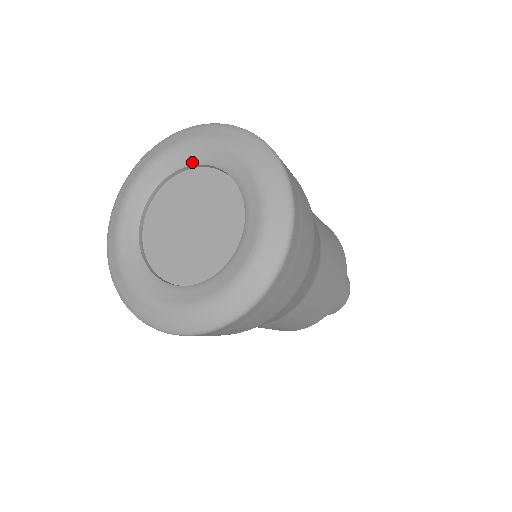
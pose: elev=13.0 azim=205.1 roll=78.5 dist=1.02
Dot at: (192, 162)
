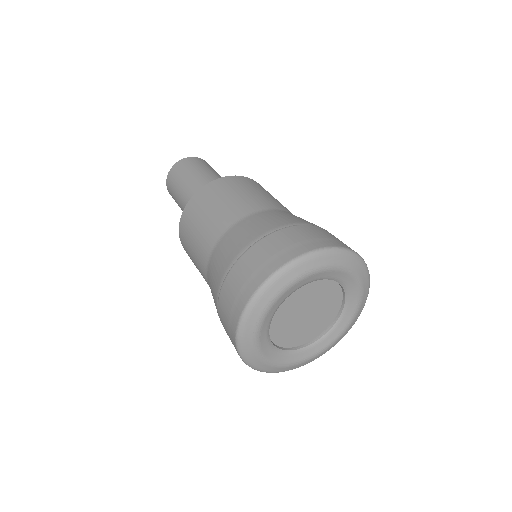
Dot at: (338, 281)
